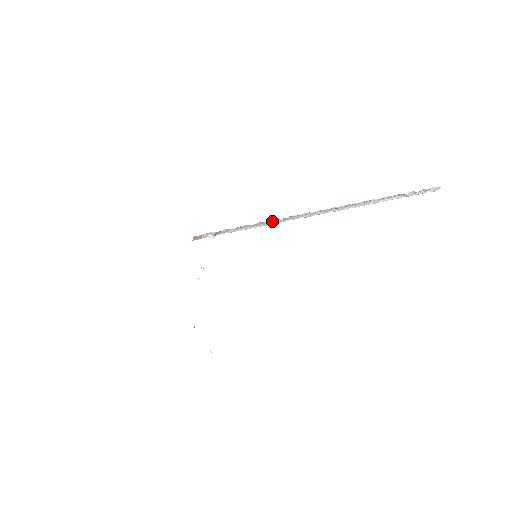
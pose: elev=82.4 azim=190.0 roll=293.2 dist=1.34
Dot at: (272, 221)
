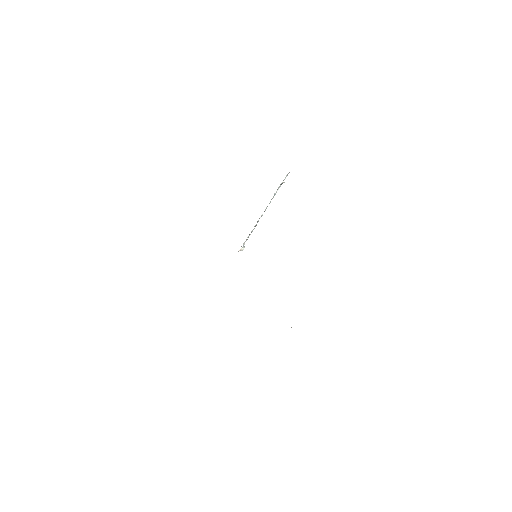
Dot at: occluded
